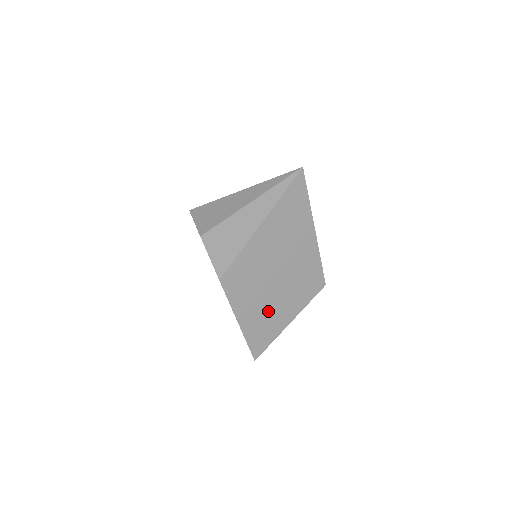
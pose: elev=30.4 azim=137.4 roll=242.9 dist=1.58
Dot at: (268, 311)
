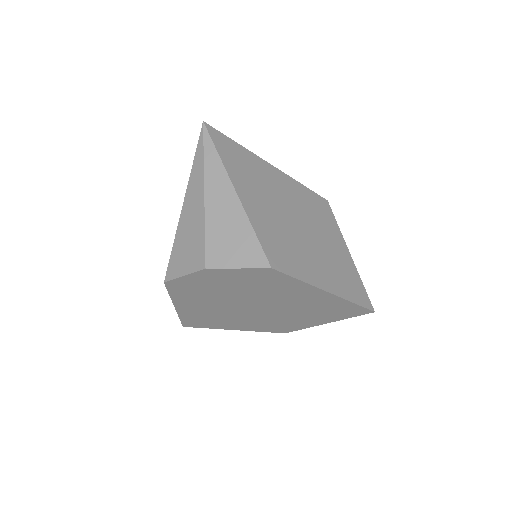
Dot at: (328, 259)
